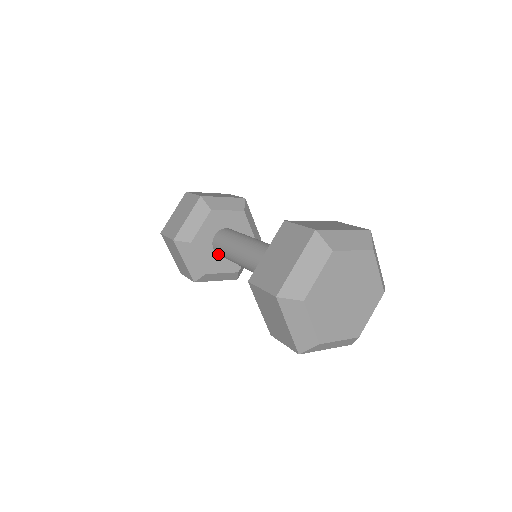
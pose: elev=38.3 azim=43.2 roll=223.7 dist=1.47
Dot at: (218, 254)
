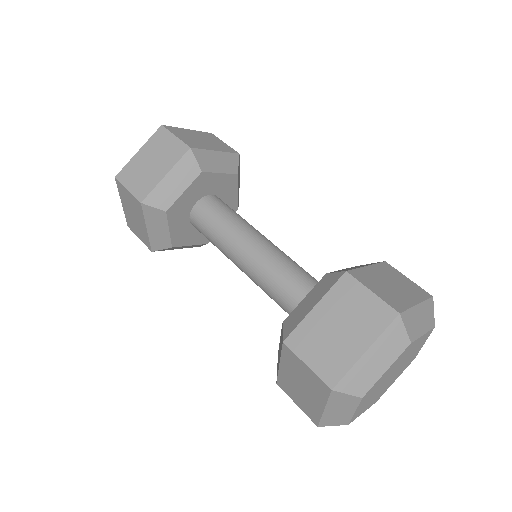
Dot at: (194, 226)
